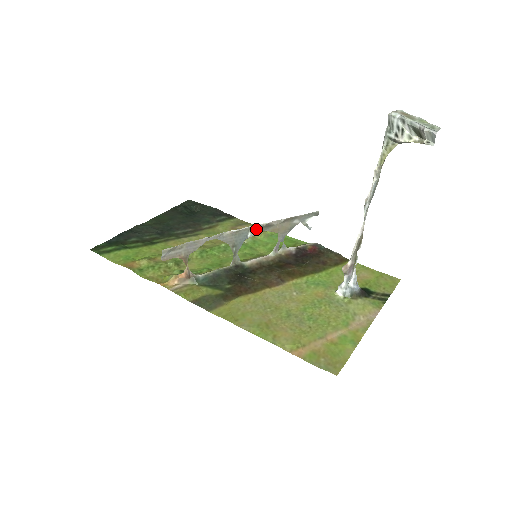
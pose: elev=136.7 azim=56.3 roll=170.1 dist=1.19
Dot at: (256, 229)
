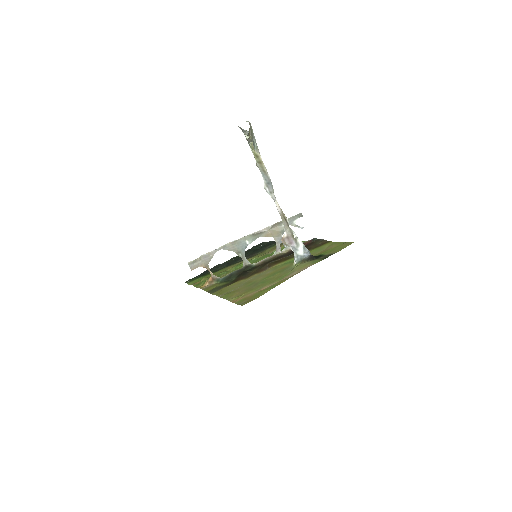
Dot at: (251, 237)
